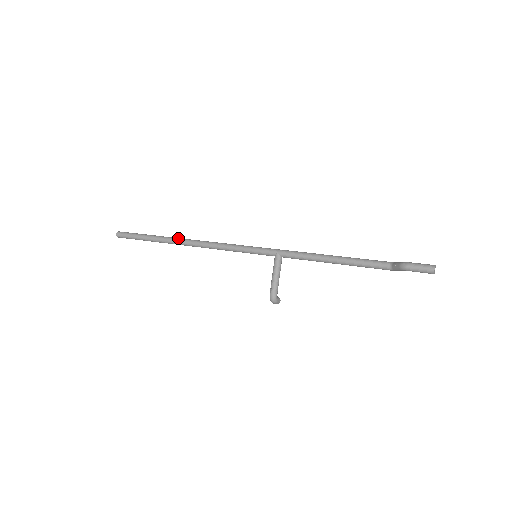
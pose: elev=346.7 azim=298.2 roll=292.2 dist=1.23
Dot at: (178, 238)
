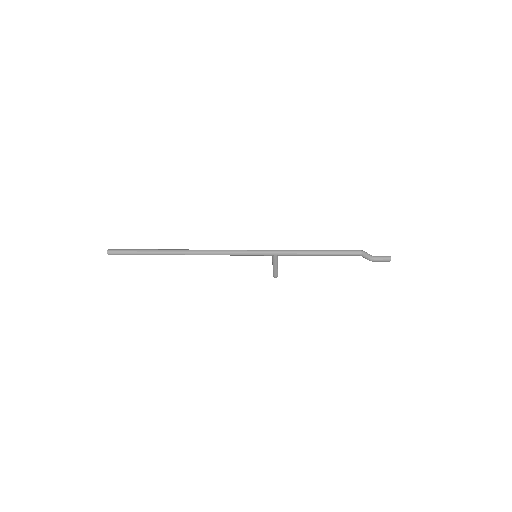
Dot at: (178, 252)
